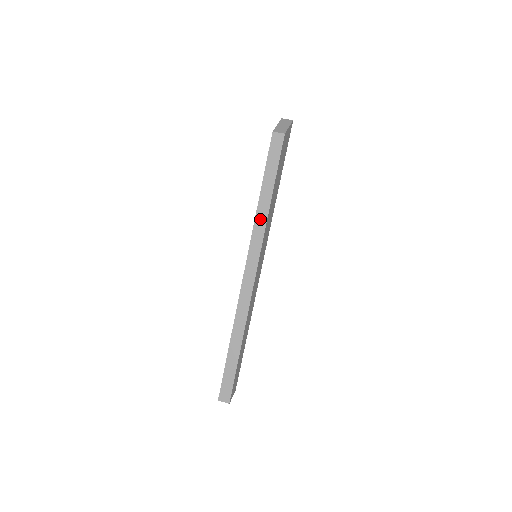
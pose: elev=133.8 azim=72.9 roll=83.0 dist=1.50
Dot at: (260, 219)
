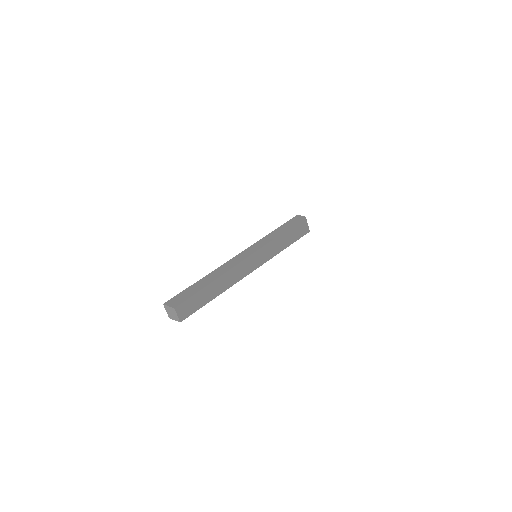
Dot at: (271, 236)
